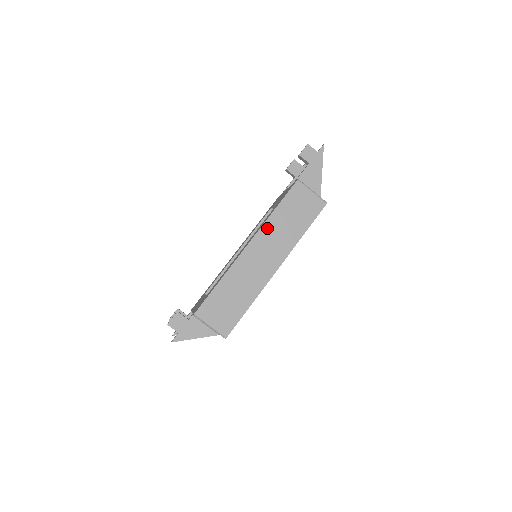
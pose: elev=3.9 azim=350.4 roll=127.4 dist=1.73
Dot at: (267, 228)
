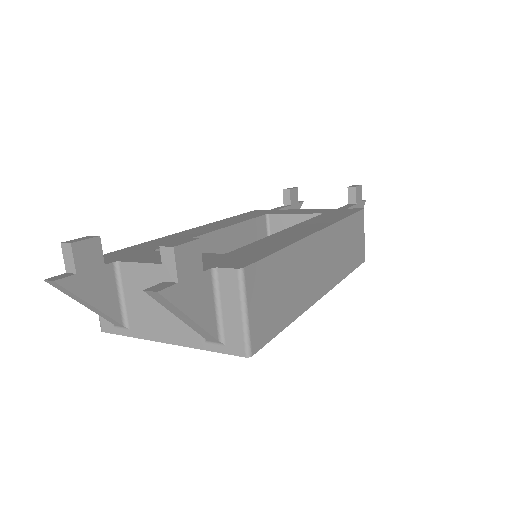
Dot at: (336, 231)
